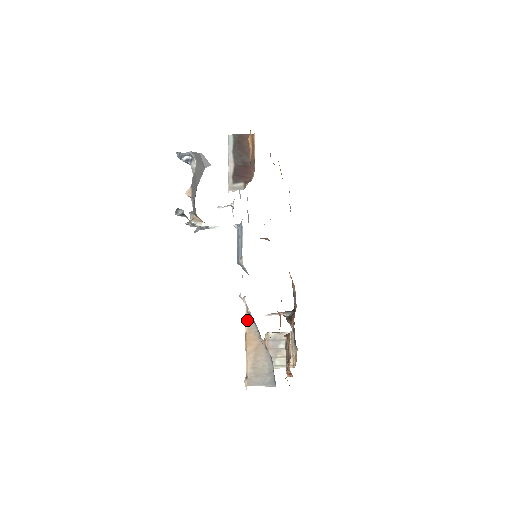
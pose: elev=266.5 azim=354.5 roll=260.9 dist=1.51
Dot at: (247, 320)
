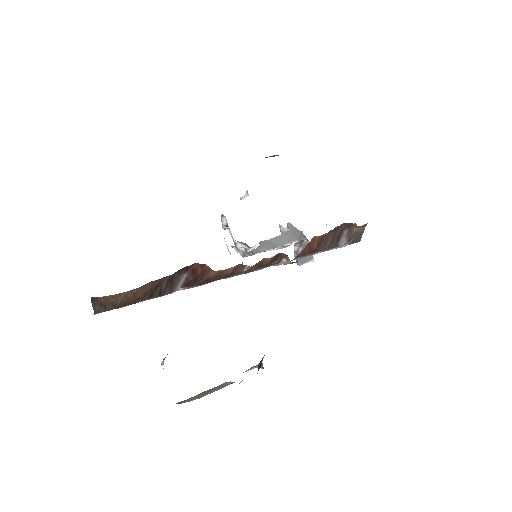
Dot at: occluded
